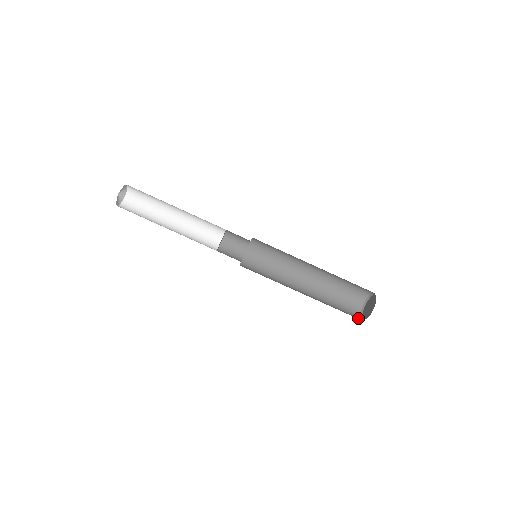
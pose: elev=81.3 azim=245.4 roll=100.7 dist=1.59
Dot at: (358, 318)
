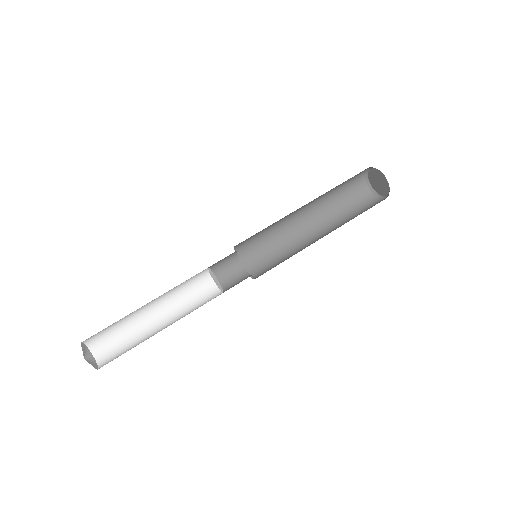
Dot at: occluded
